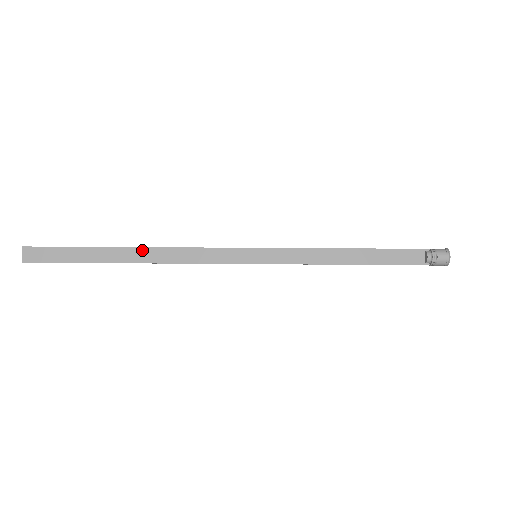
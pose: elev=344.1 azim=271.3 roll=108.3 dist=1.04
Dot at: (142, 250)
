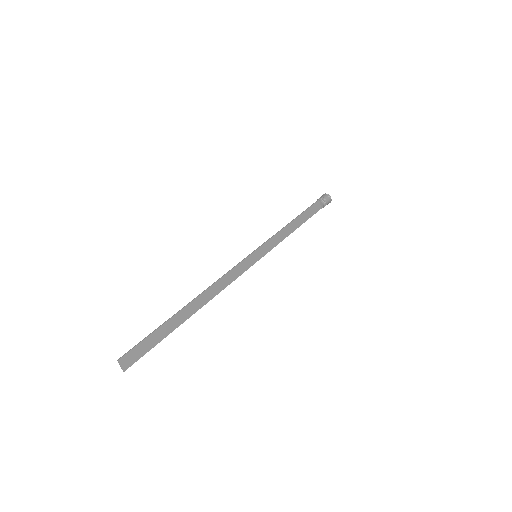
Dot at: (198, 299)
